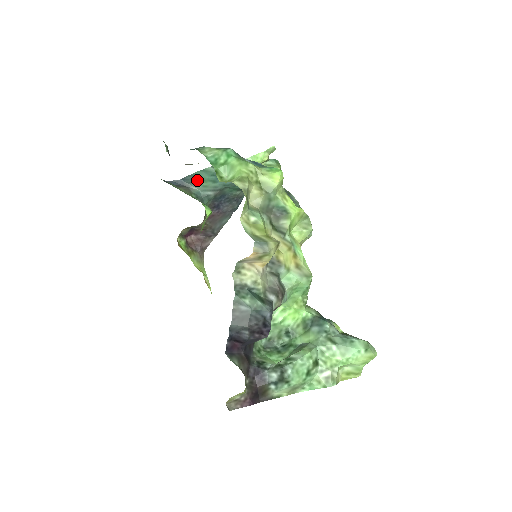
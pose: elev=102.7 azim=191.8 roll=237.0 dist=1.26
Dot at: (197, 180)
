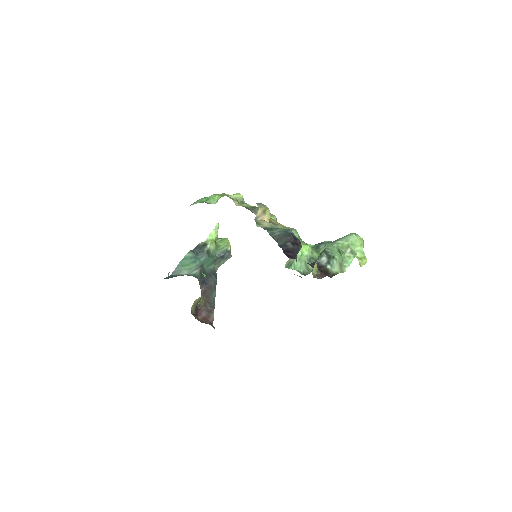
Dot at: (183, 268)
